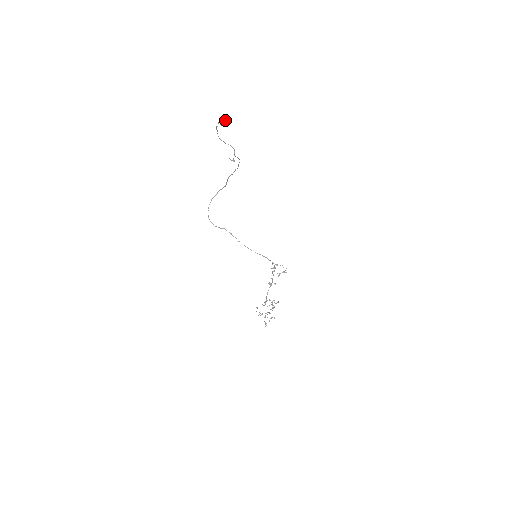
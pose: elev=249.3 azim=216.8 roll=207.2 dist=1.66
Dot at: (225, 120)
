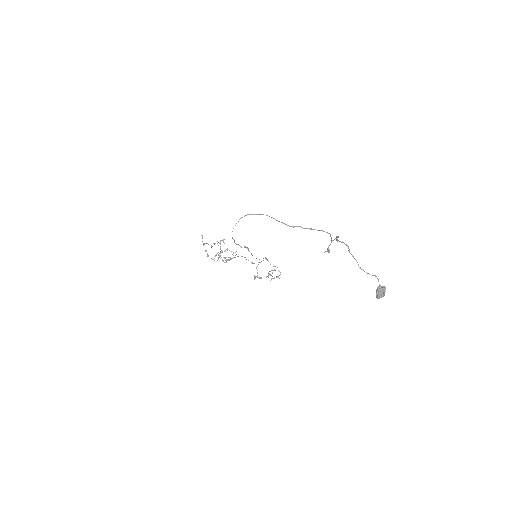
Dot at: occluded
